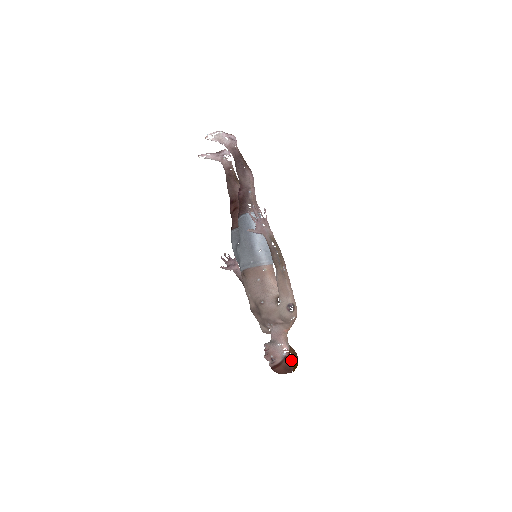
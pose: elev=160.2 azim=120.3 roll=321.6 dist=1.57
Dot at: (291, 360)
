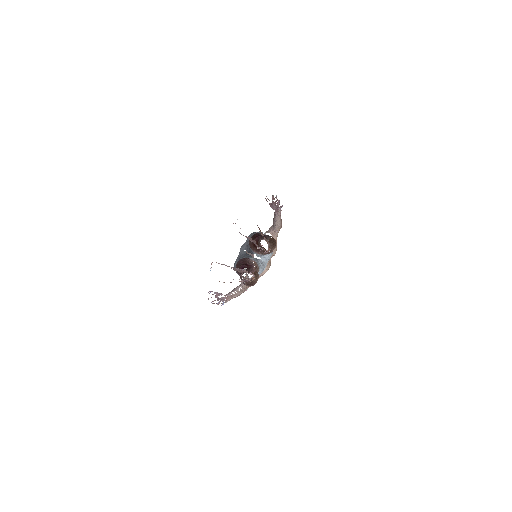
Dot at: occluded
